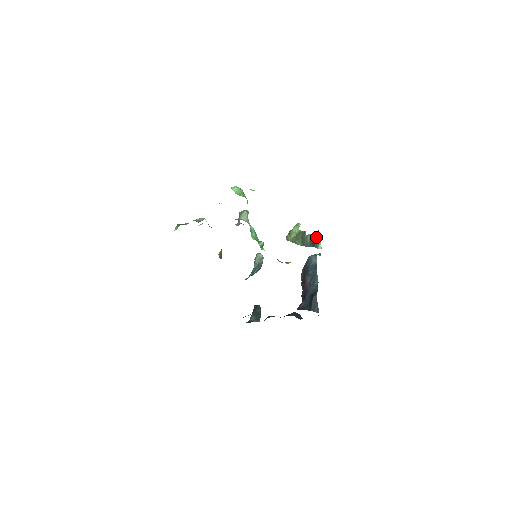
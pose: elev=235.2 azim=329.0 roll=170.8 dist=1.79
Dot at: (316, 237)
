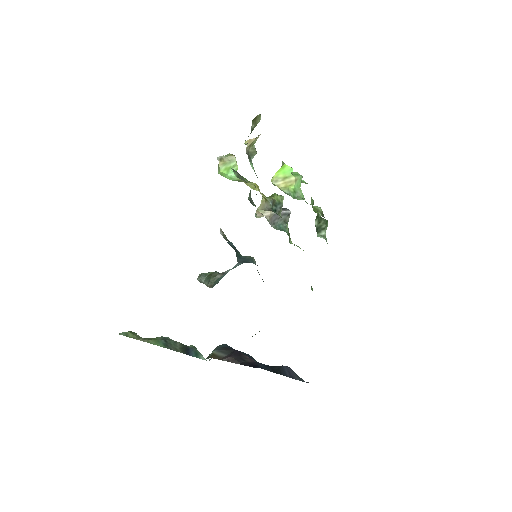
Dot at: (192, 348)
